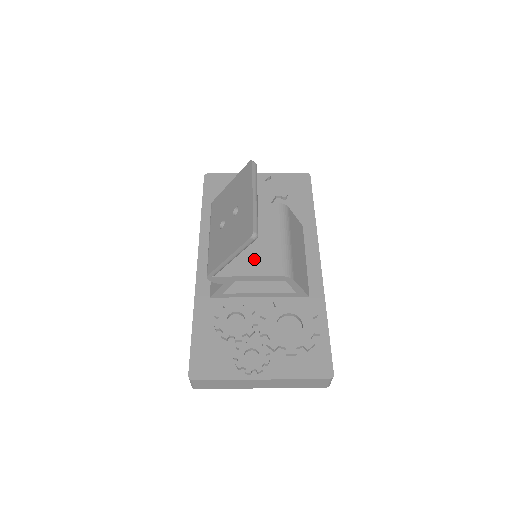
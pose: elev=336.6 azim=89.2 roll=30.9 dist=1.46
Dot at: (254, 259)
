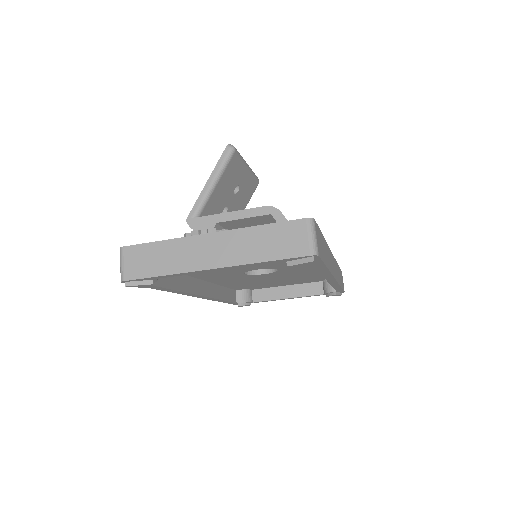
Dot at: occluded
